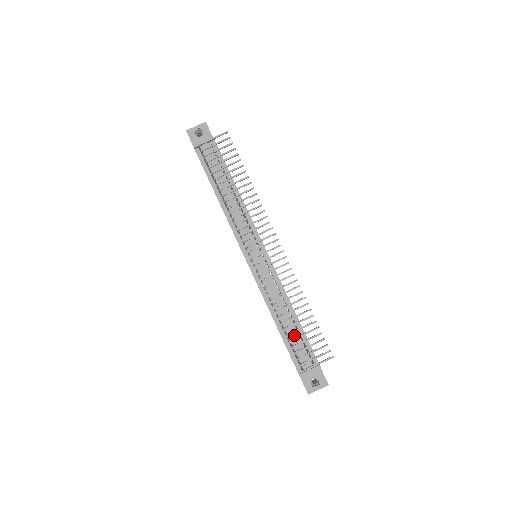
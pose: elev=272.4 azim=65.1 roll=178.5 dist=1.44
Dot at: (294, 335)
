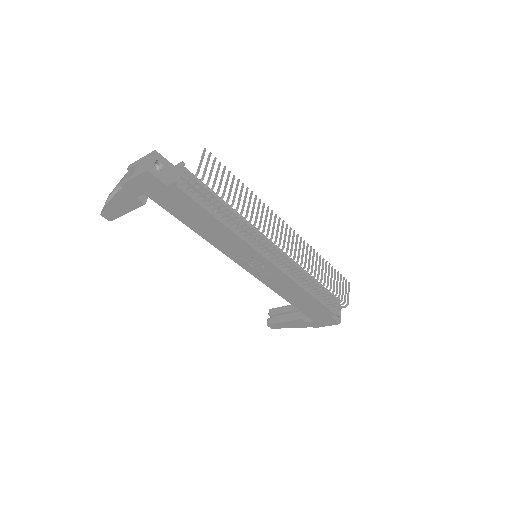
Dot at: occluded
